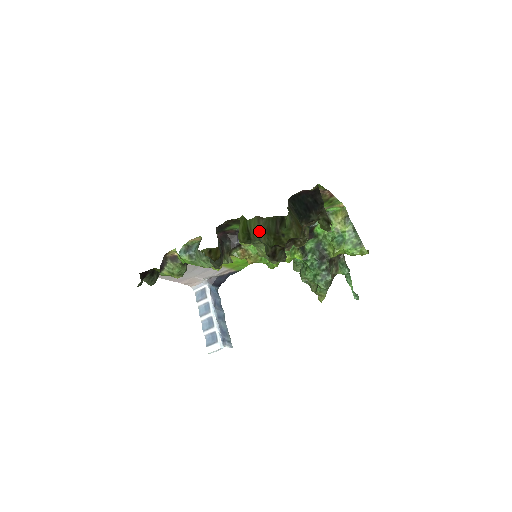
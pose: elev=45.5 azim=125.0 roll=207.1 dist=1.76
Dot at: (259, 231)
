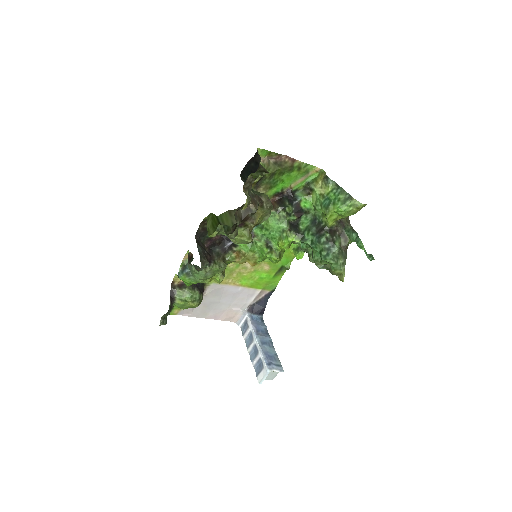
Dot at: (233, 222)
